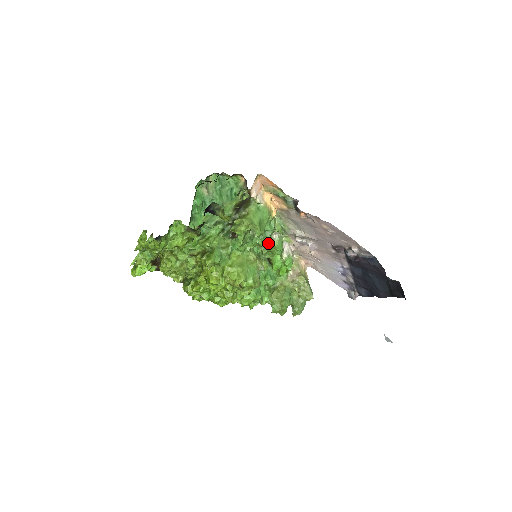
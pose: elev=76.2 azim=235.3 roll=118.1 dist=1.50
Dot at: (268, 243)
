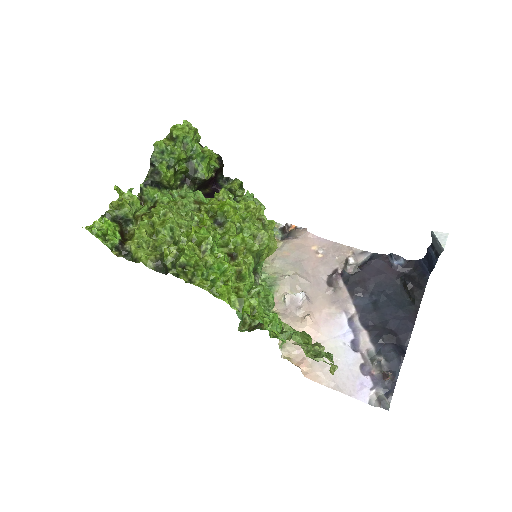
Dot at: (257, 285)
